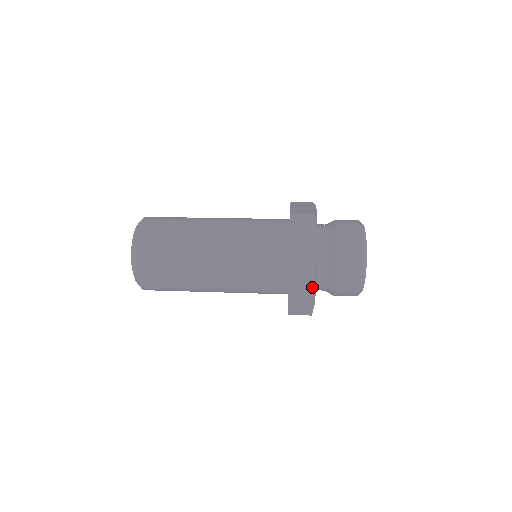
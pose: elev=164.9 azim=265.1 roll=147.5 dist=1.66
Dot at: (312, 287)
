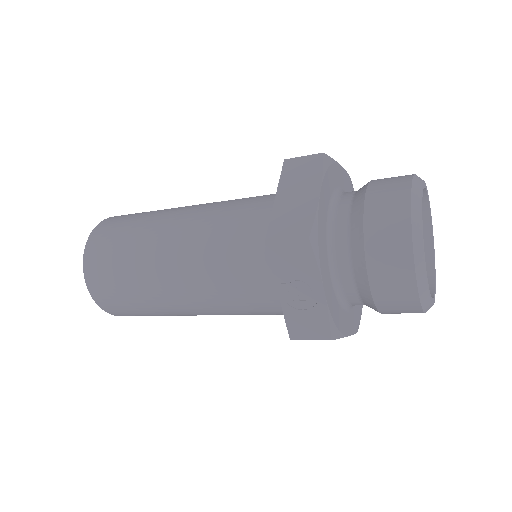
Dot at: (311, 264)
